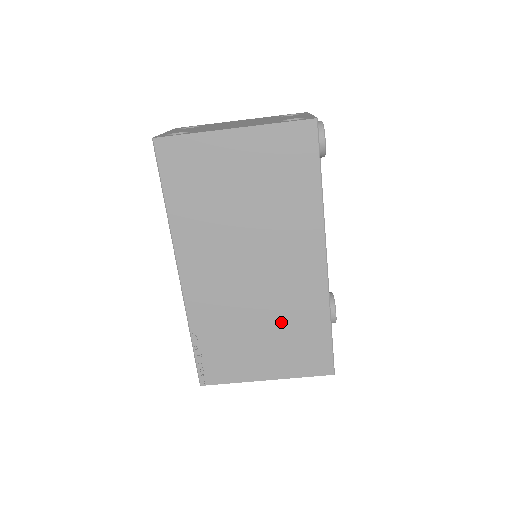
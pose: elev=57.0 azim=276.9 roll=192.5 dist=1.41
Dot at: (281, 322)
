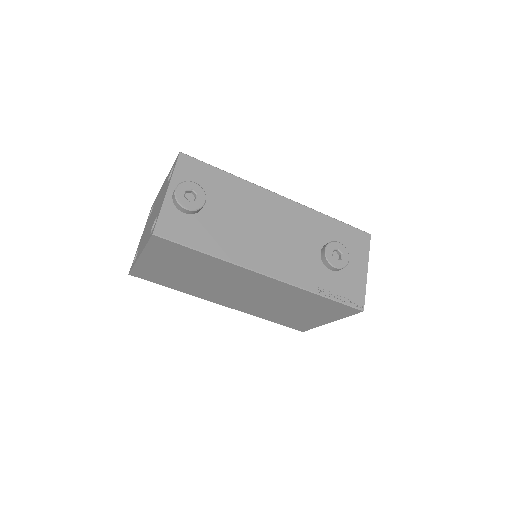
Dot at: (293, 303)
